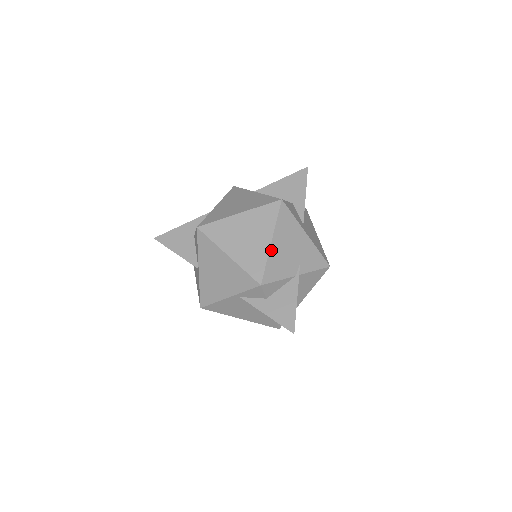
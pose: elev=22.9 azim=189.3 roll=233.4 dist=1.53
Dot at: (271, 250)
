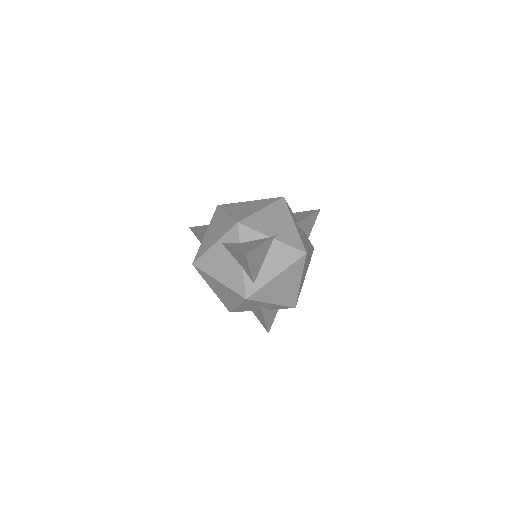
Dot at: (258, 212)
